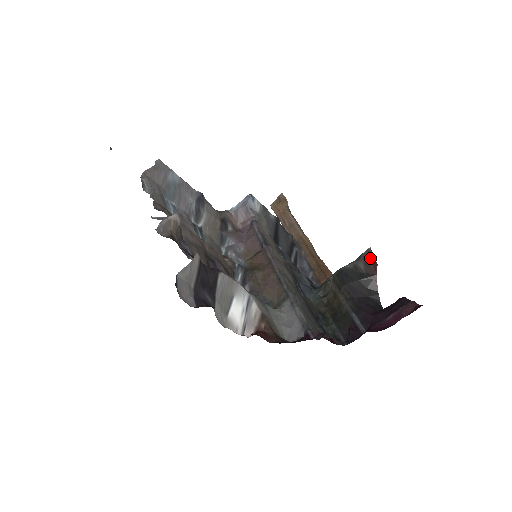
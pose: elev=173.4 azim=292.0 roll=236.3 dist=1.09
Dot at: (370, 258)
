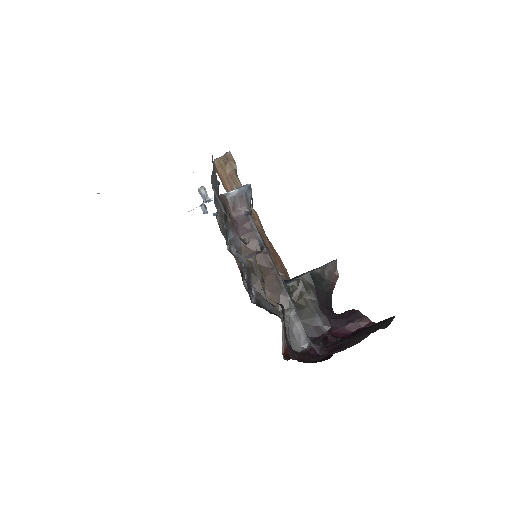
Dot at: (334, 269)
